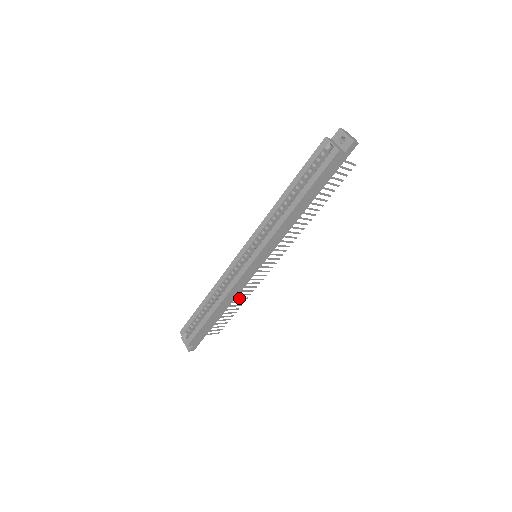
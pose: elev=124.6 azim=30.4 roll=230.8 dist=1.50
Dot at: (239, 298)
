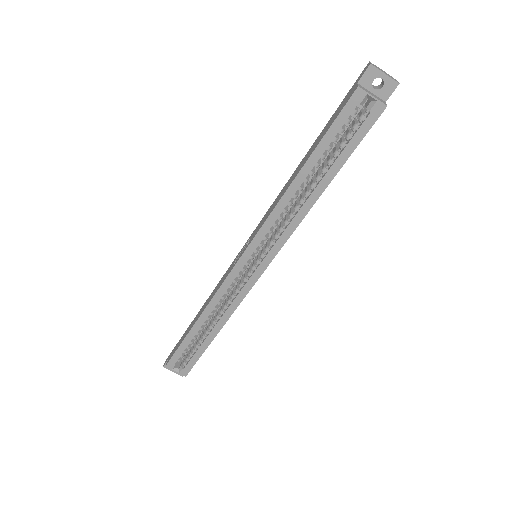
Dot at: occluded
